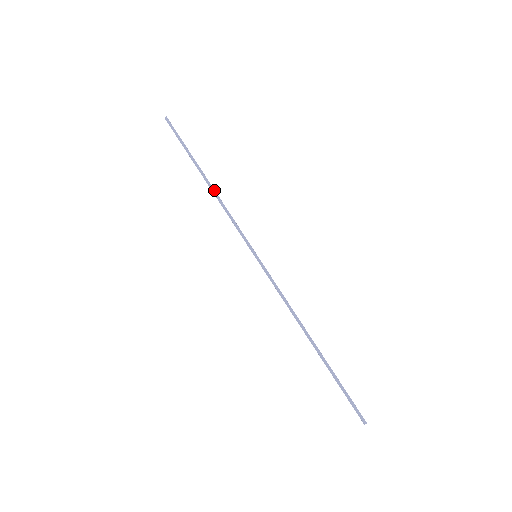
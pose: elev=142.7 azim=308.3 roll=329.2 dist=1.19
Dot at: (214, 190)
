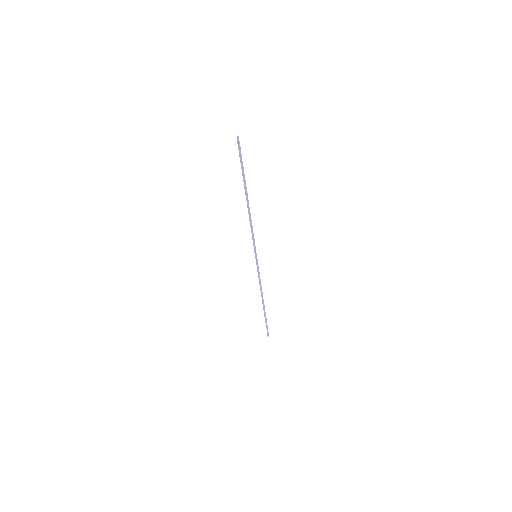
Dot at: (249, 209)
